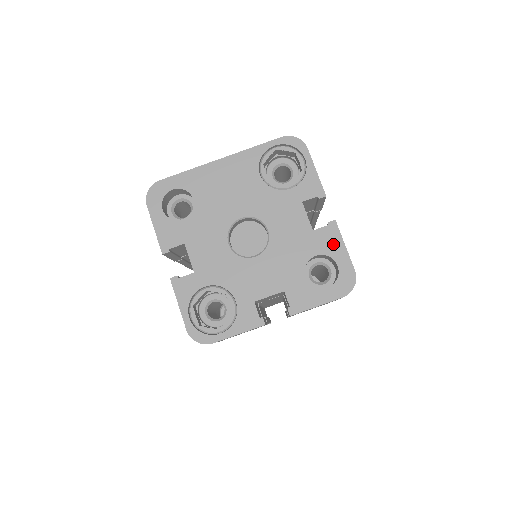
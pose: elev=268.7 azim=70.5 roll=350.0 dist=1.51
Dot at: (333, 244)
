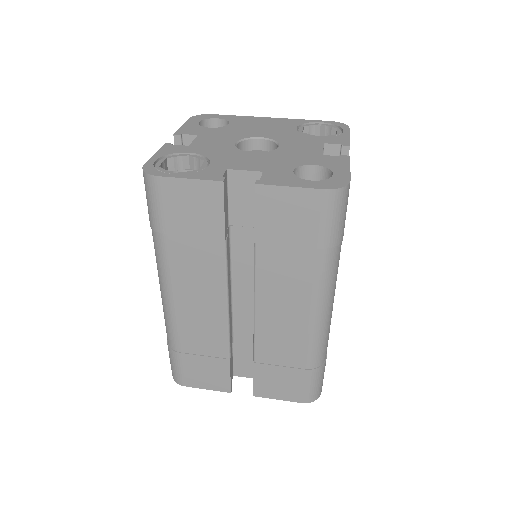
Dot at: (338, 164)
